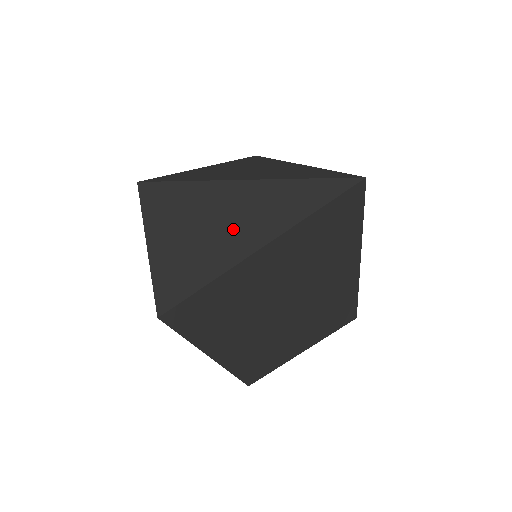
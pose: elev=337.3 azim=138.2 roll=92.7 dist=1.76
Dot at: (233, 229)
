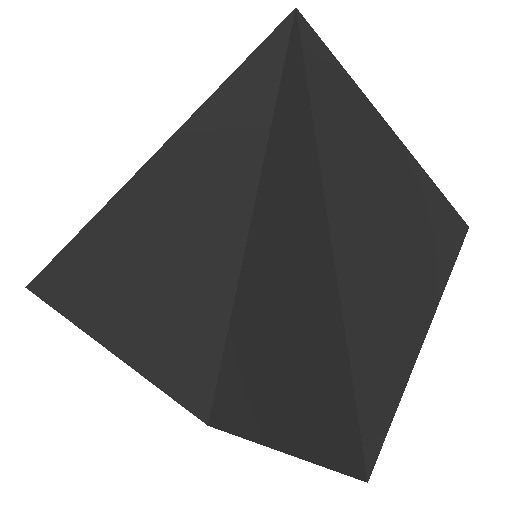
Dot at: (188, 247)
